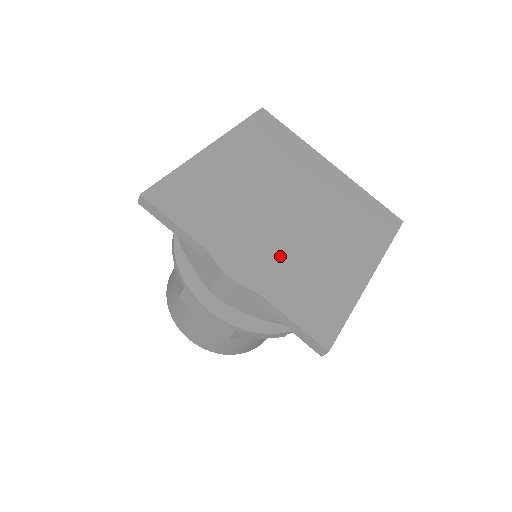
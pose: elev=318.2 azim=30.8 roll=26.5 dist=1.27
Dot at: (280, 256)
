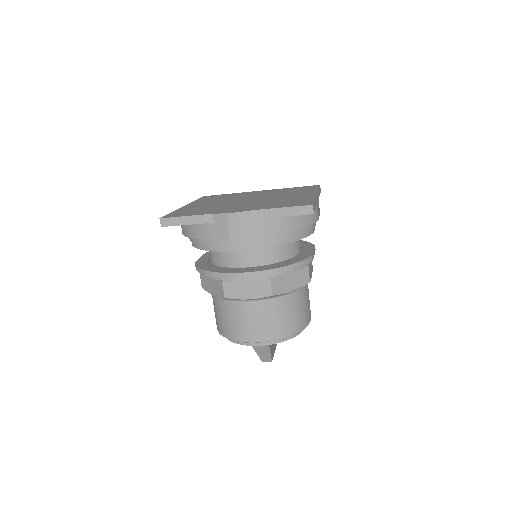
Dot at: (256, 204)
